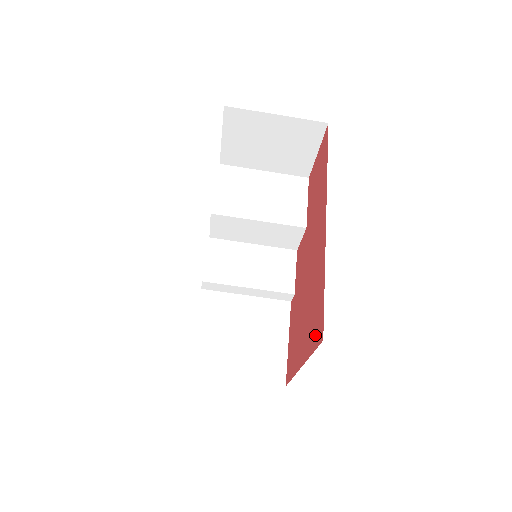
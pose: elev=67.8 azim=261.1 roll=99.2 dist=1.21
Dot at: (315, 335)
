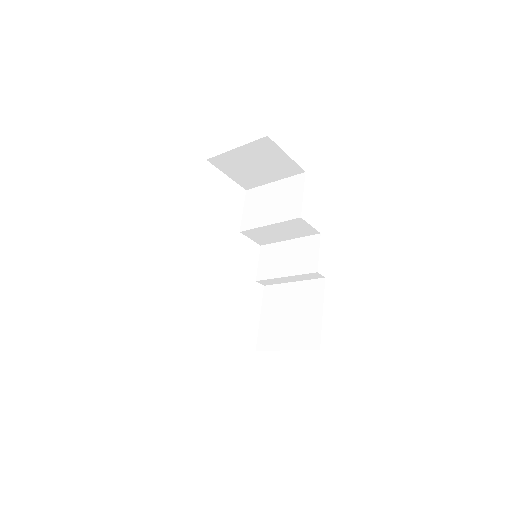
Dot at: occluded
